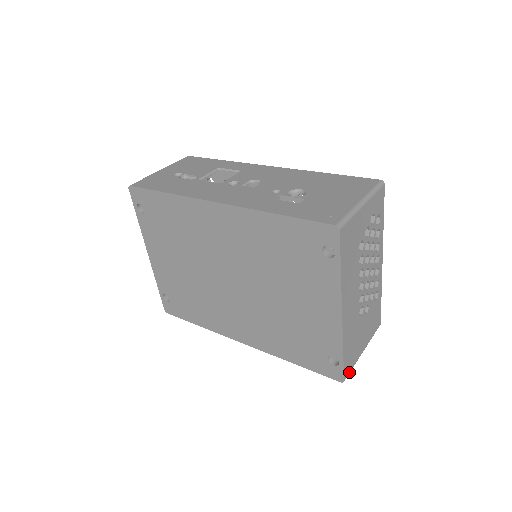
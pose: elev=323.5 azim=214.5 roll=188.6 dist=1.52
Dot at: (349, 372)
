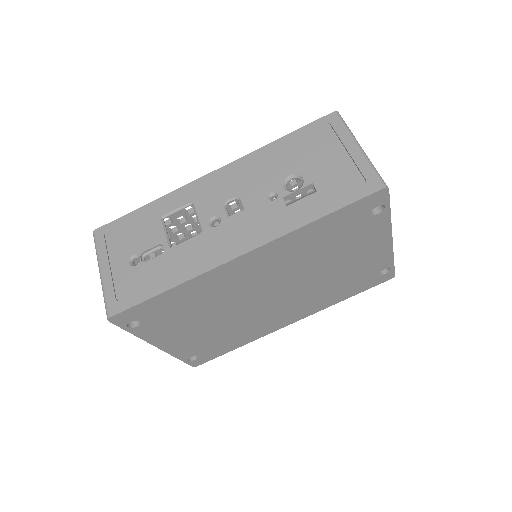
Dot at: occluded
